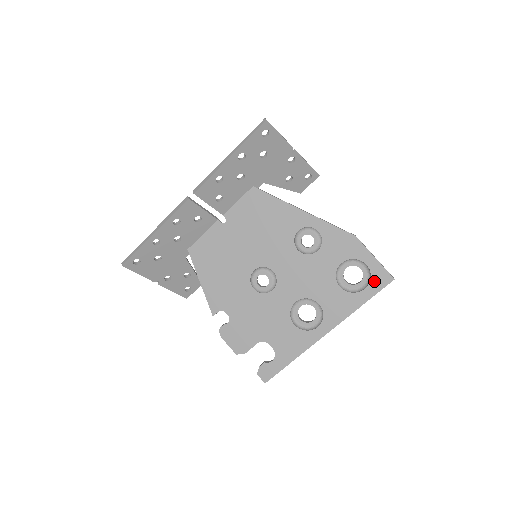
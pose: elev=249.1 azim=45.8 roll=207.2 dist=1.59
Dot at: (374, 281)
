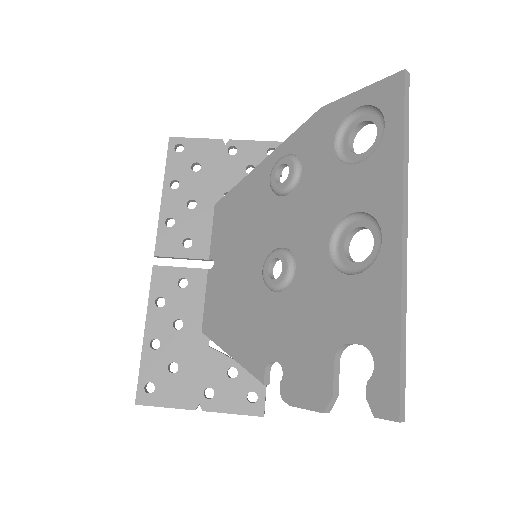
Dot at: (385, 105)
